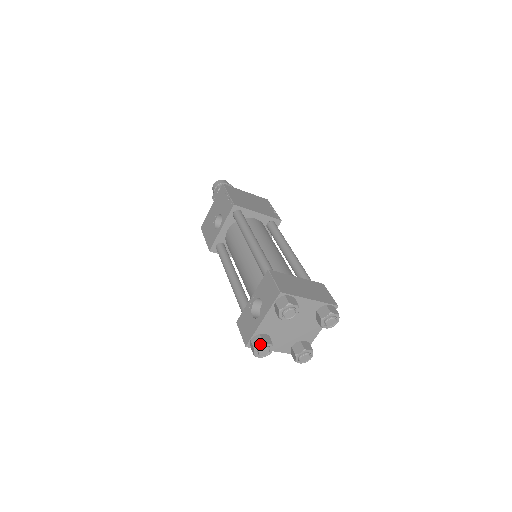
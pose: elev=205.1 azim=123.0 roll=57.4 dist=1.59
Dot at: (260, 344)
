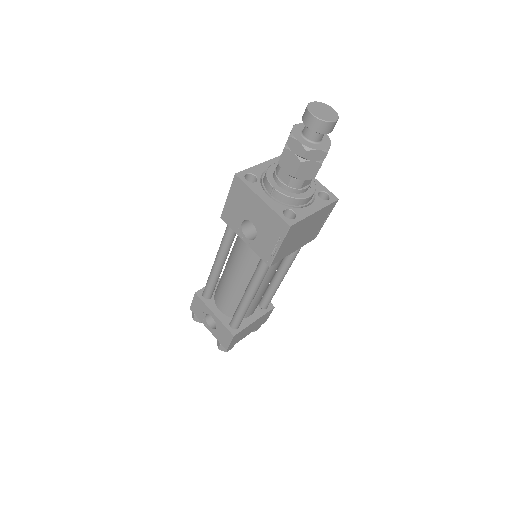
Dot at: occluded
